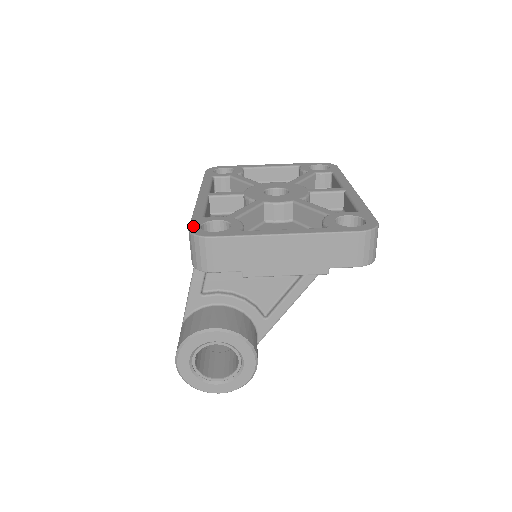
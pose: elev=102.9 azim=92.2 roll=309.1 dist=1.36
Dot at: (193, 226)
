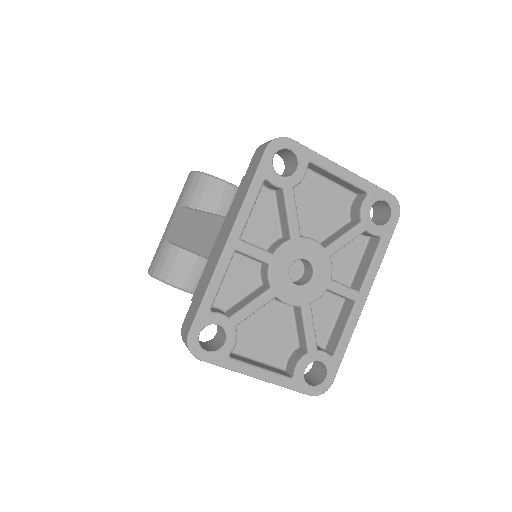
Dot at: (194, 331)
